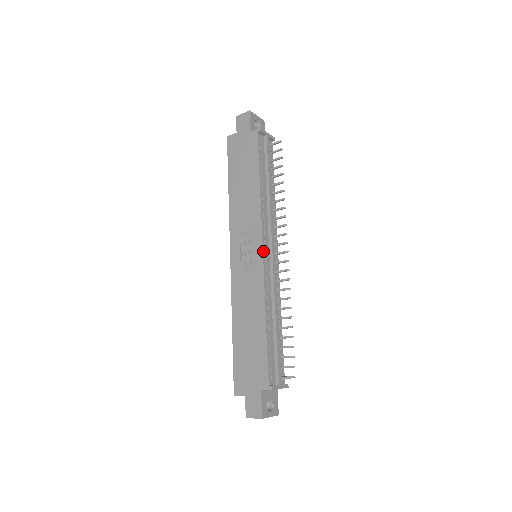
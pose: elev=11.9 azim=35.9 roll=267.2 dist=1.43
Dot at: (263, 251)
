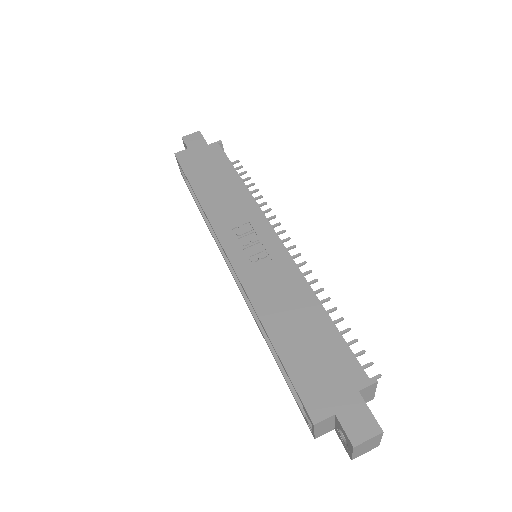
Dot at: (276, 236)
